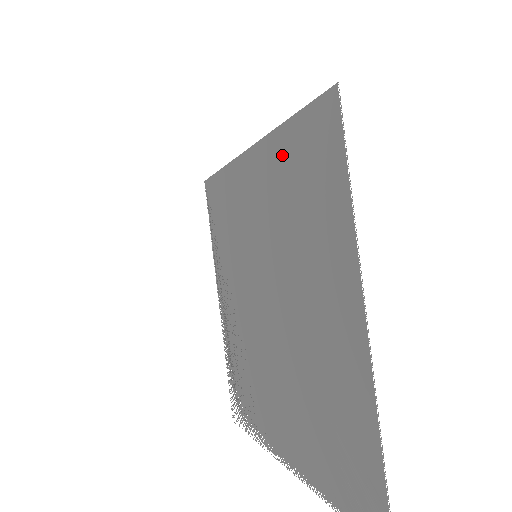
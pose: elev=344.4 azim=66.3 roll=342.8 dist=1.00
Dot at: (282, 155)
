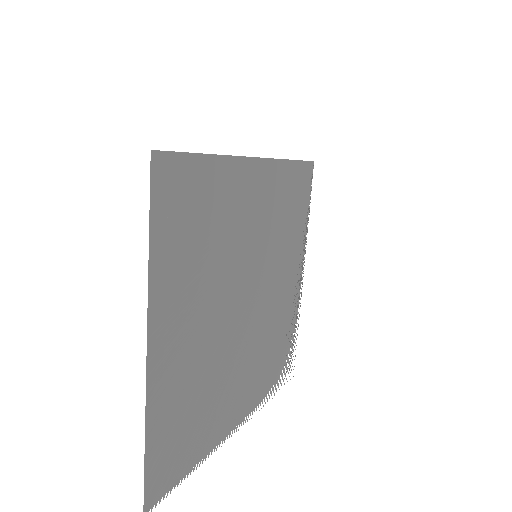
Dot at: (216, 183)
